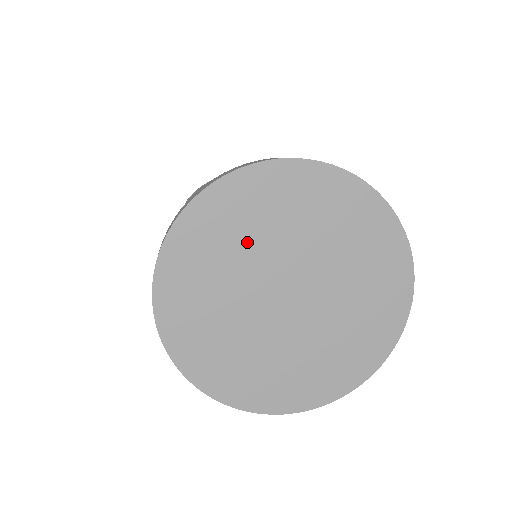
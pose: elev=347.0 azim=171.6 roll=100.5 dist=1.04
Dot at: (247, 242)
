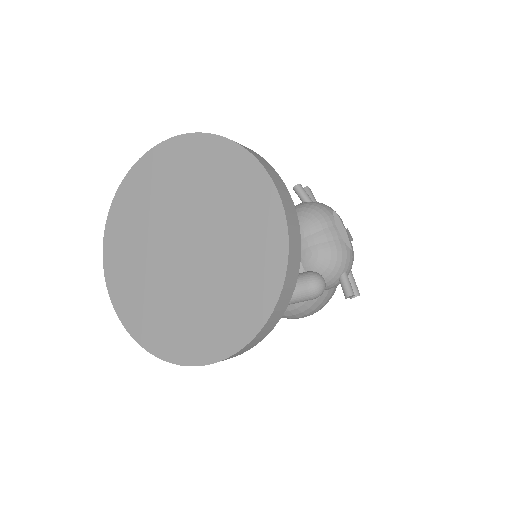
Dot at: (148, 216)
